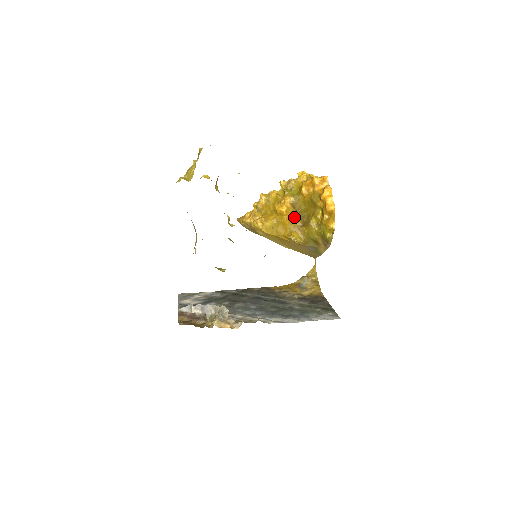
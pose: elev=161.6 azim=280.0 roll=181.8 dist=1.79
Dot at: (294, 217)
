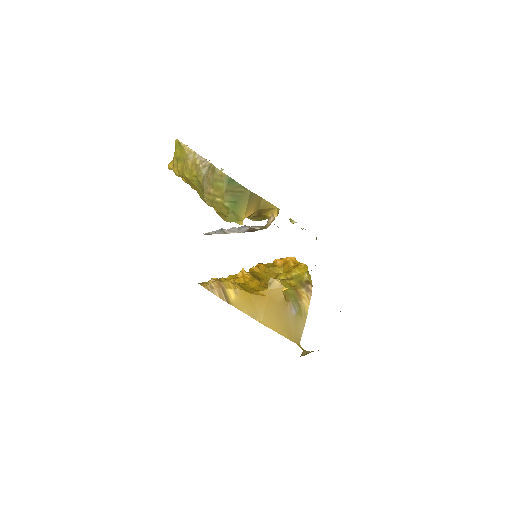
Dot at: occluded
